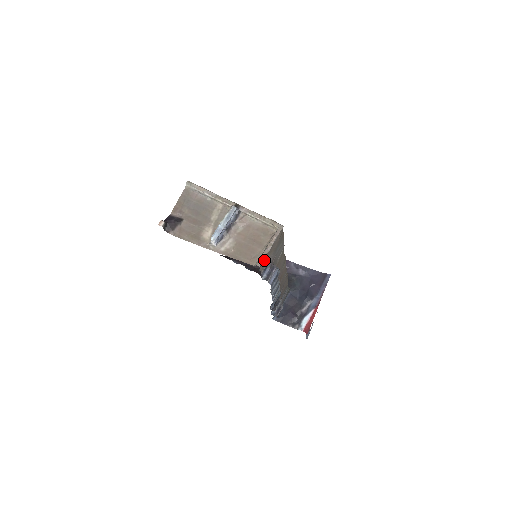
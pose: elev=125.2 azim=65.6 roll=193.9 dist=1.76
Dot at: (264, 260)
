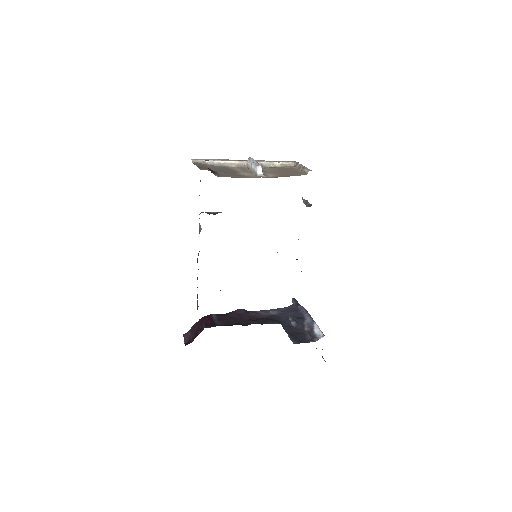
Dot at: occluded
